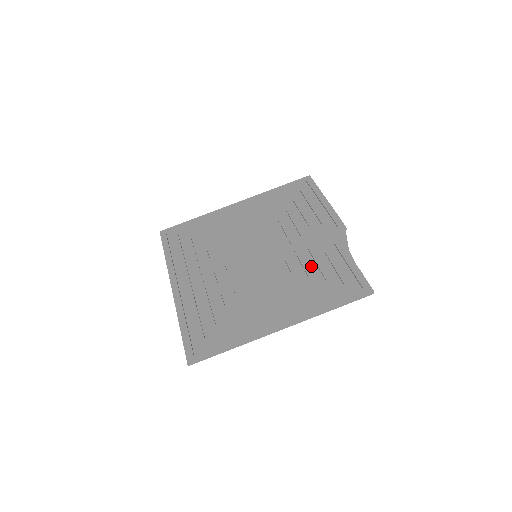
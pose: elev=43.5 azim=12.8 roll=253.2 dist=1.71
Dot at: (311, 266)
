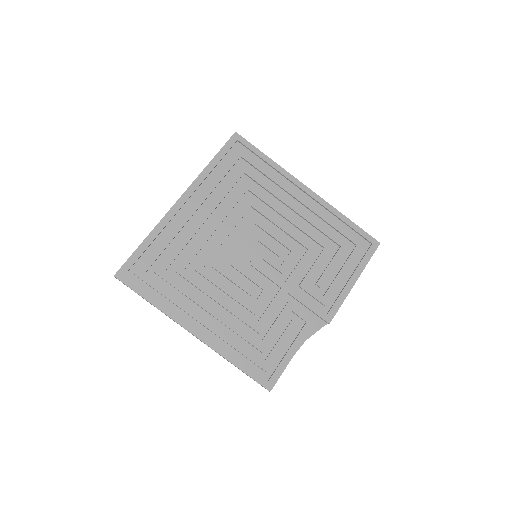
Dot at: (270, 317)
